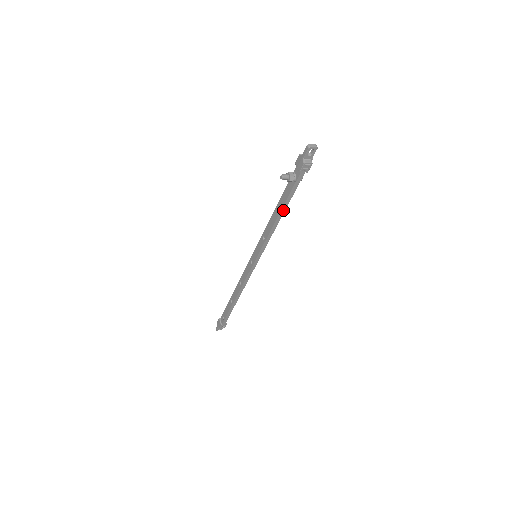
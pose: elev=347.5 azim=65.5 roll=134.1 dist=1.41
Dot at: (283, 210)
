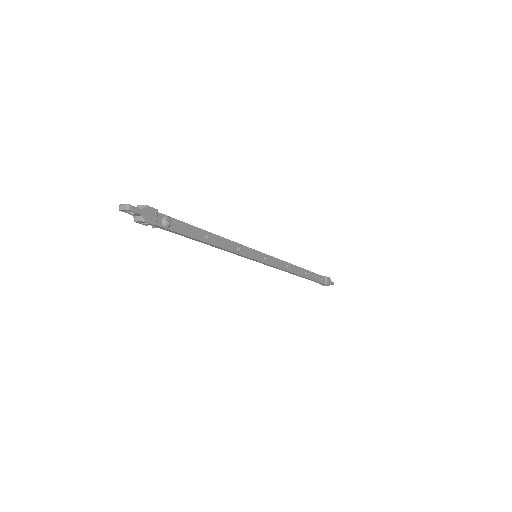
Dot at: (200, 241)
